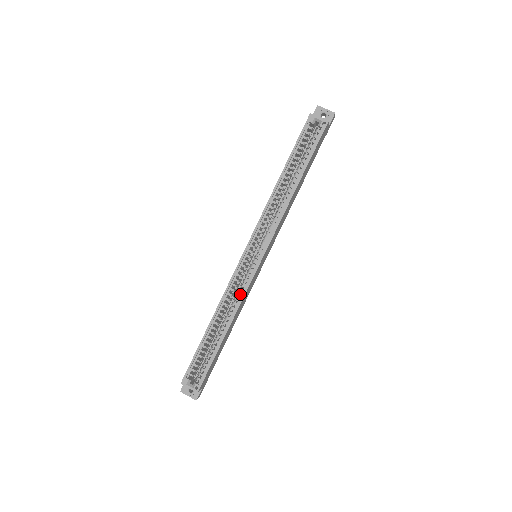
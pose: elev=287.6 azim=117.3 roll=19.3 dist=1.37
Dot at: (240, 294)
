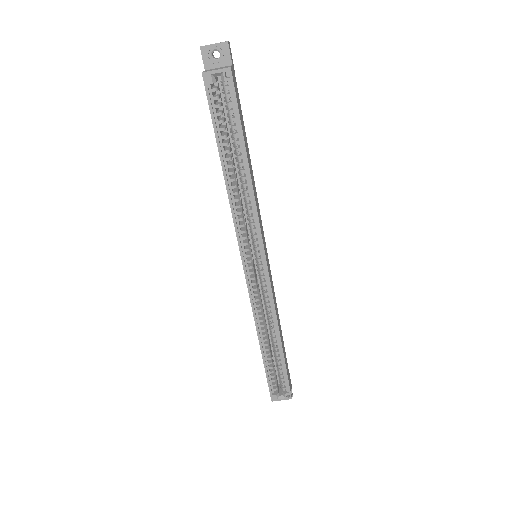
Dot at: (269, 304)
